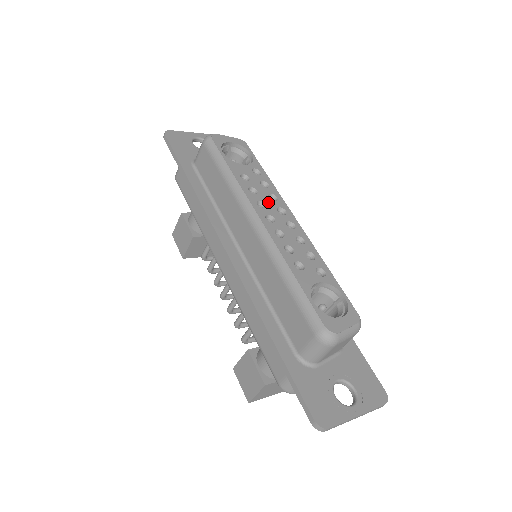
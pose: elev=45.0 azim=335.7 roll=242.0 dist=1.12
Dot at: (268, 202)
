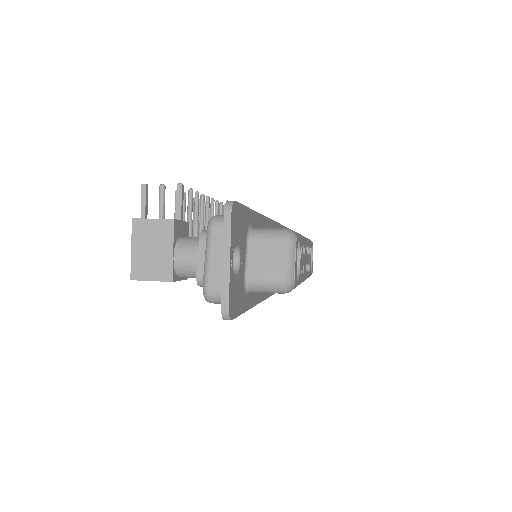
Dot at: (305, 260)
